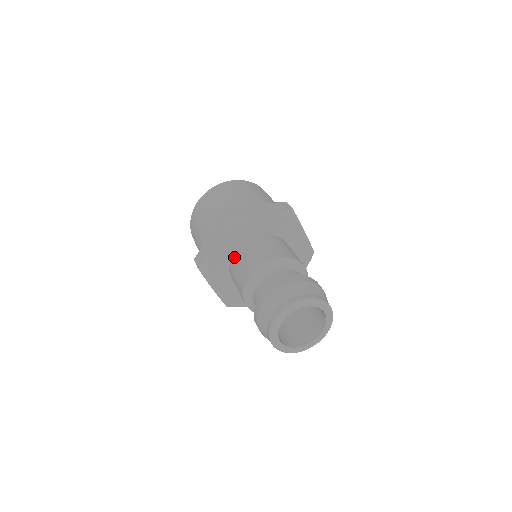
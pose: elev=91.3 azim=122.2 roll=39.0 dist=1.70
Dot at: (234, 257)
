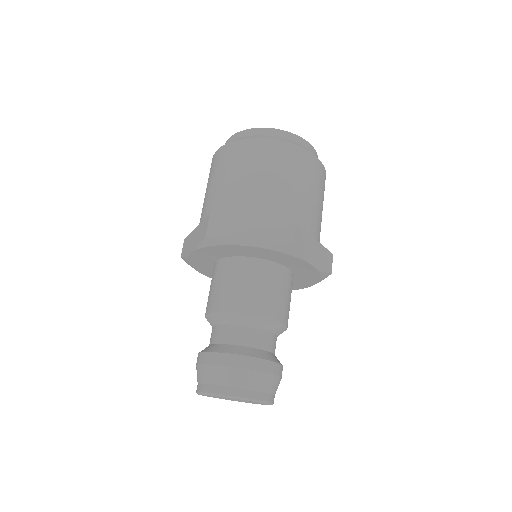
Dot at: (246, 263)
